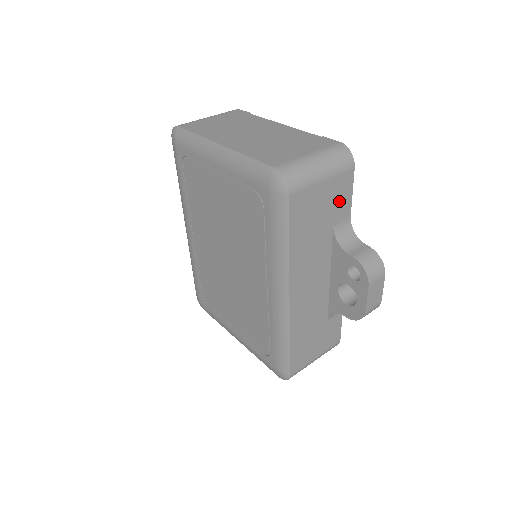
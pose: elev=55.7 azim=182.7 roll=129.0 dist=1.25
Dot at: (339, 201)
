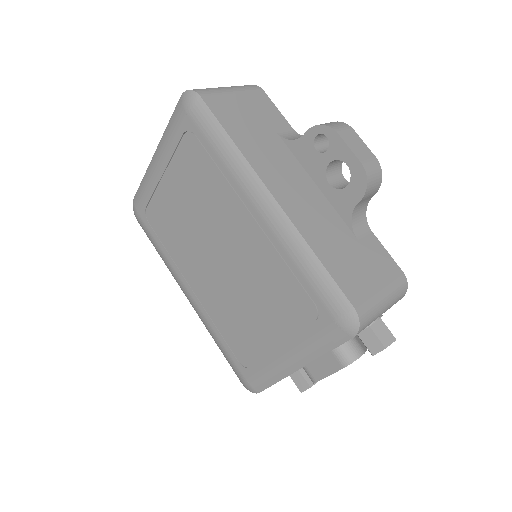
Dot at: (267, 113)
